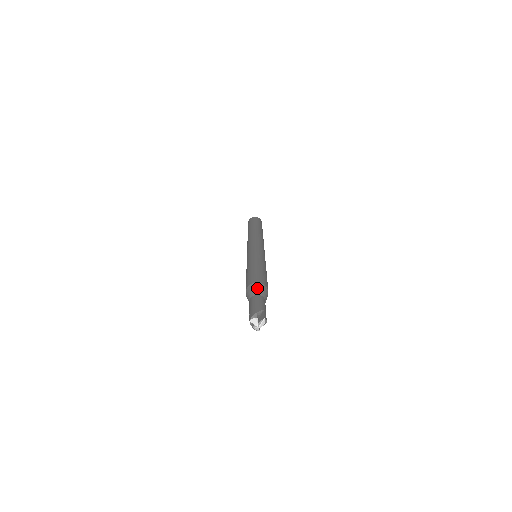
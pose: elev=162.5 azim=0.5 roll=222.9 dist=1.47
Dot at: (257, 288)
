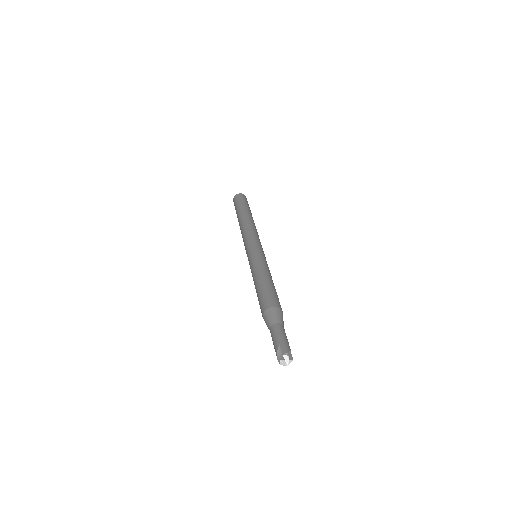
Dot at: (282, 316)
